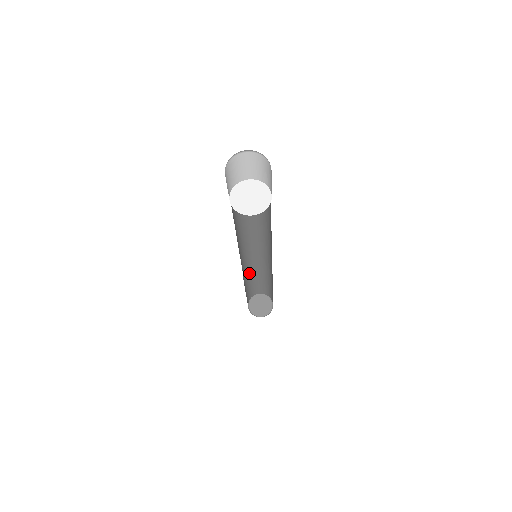
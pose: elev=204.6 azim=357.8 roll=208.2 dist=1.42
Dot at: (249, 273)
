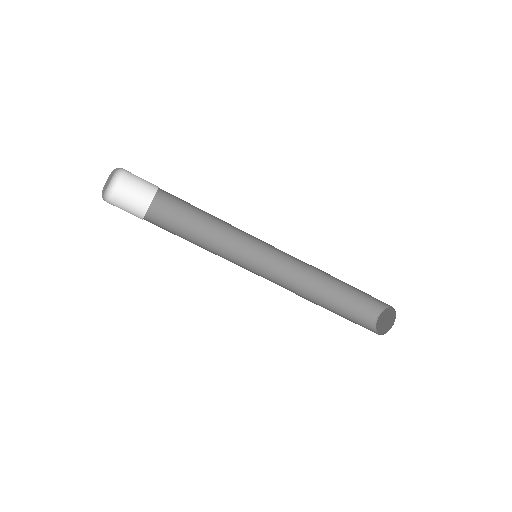
Dot at: (312, 297)
